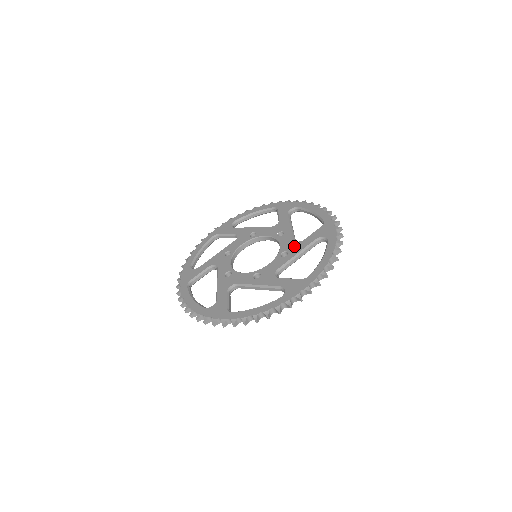
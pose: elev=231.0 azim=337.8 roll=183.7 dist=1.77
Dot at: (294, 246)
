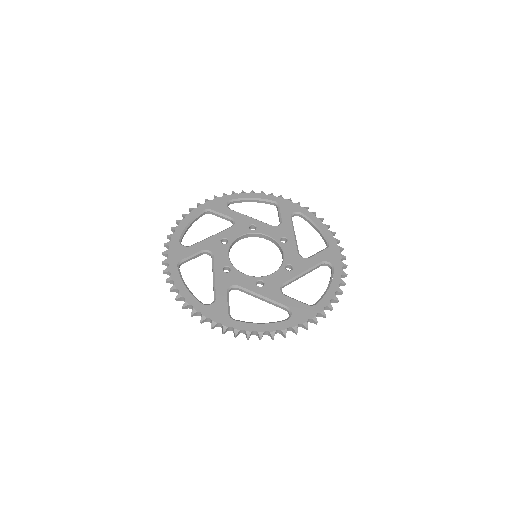
Dot at: (299, 261)
